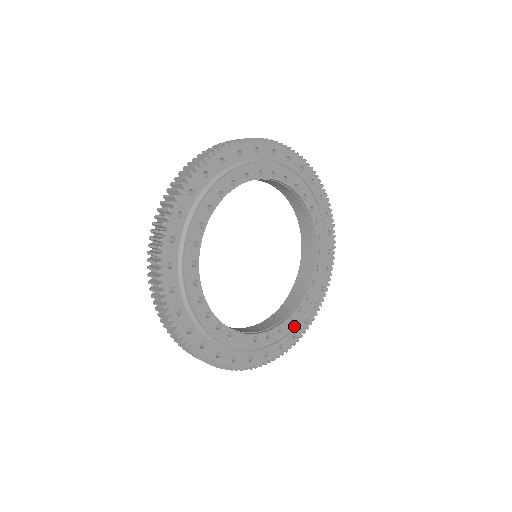
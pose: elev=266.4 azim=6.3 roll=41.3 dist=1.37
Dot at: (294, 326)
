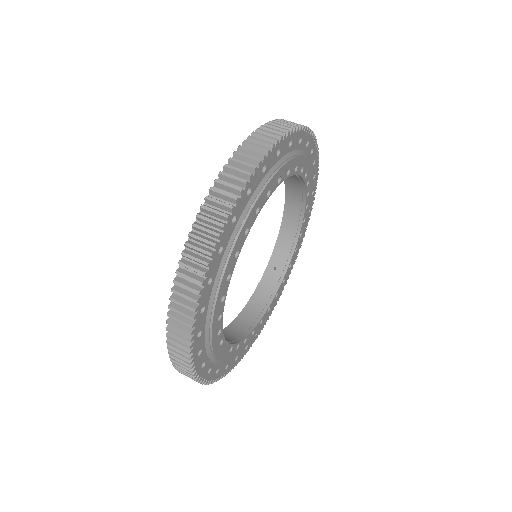
Dot at: occluded
